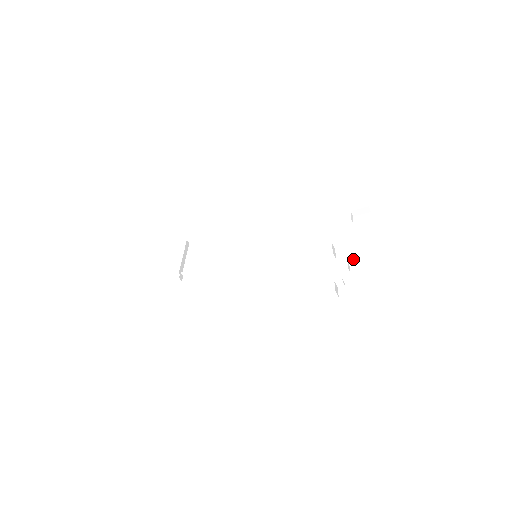
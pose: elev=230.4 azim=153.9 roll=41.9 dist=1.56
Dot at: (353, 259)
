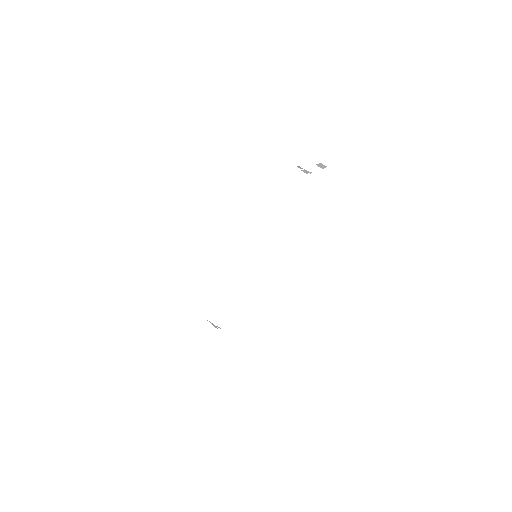
Dot at: (308, 176)
